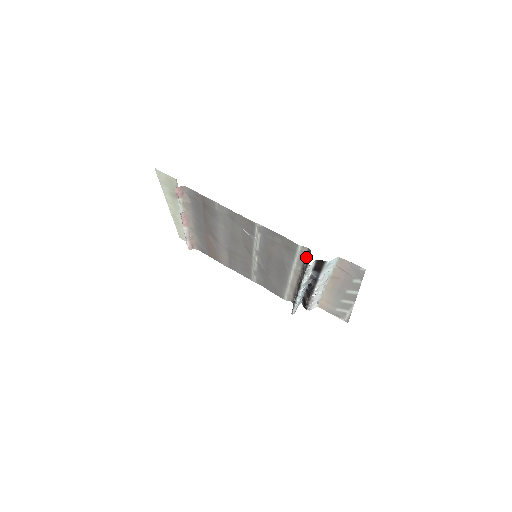
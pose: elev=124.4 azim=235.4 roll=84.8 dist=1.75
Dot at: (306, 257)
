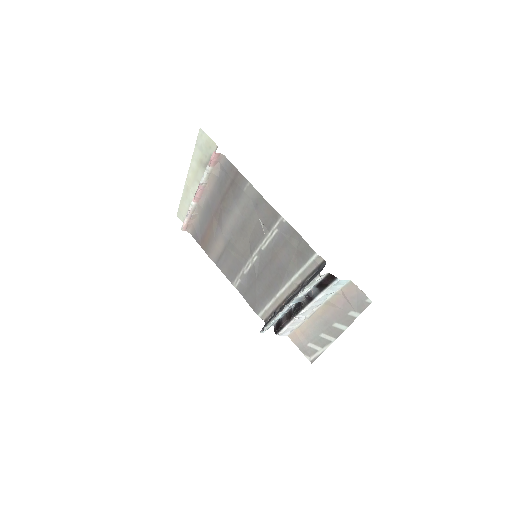
Dot at: (315, 270)
